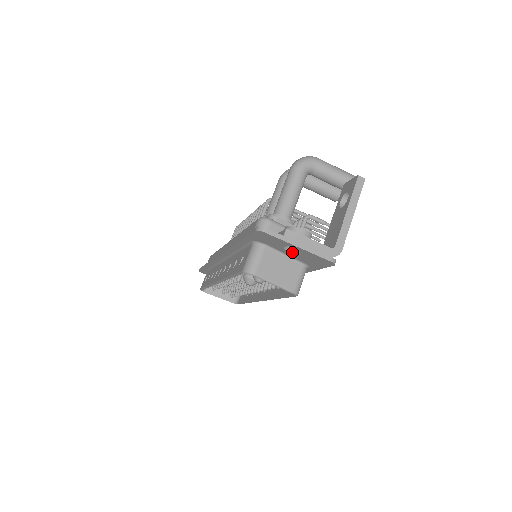
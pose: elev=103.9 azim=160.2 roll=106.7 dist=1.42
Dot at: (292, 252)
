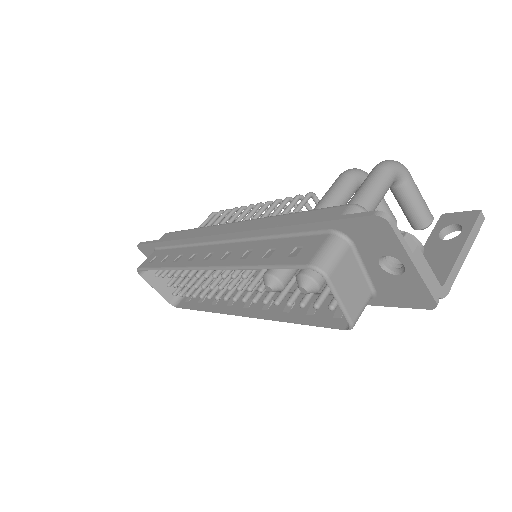
Dot at: (383, 268)
